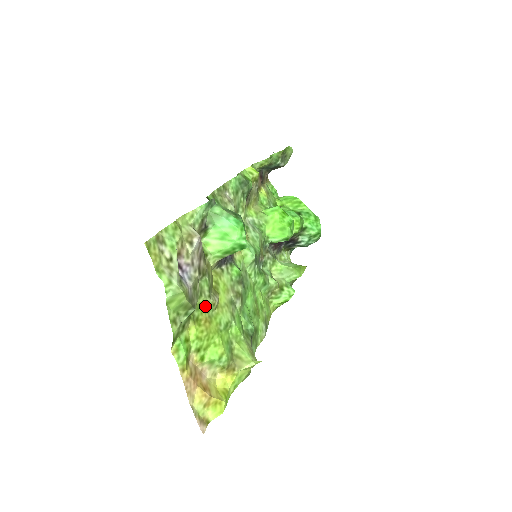
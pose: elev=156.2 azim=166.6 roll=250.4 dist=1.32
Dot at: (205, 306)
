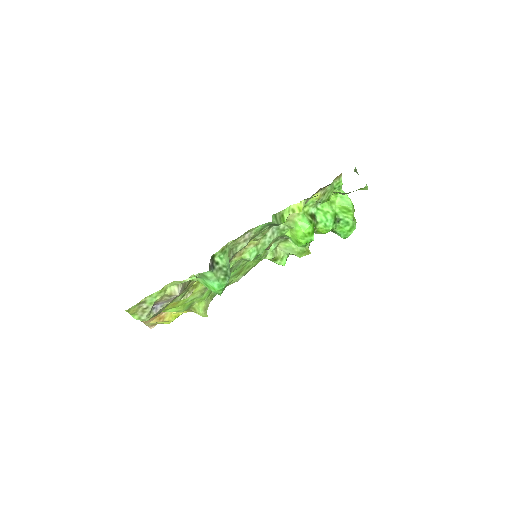
Dot at: occluded
